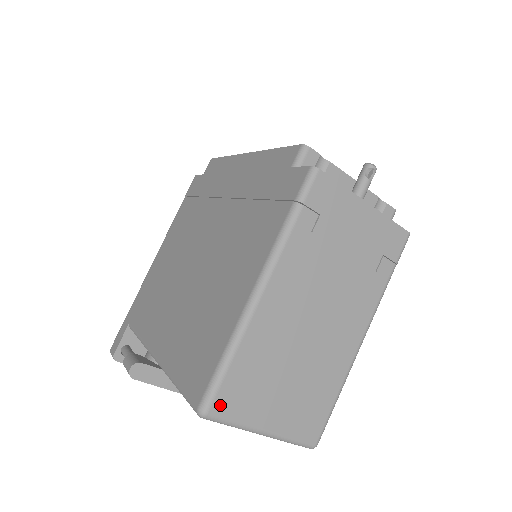
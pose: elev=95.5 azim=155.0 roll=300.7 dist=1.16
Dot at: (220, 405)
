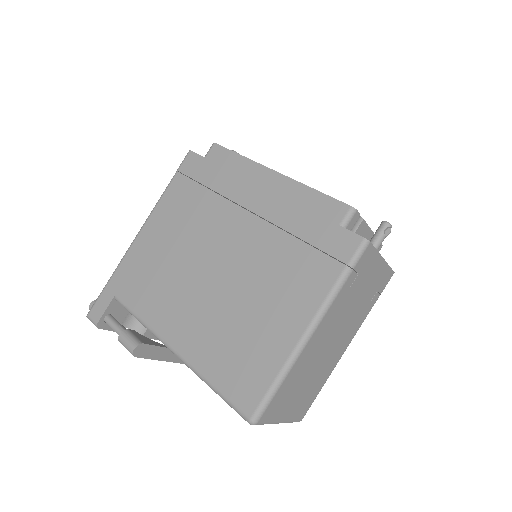
Dot at: (266, 415)
